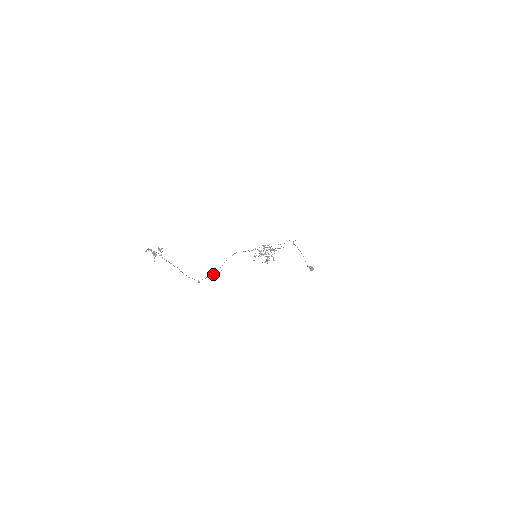
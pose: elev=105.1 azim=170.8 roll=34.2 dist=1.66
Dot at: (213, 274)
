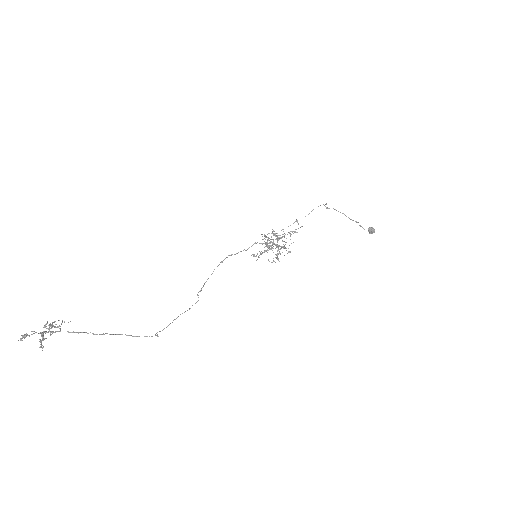
Dot at: occluded
